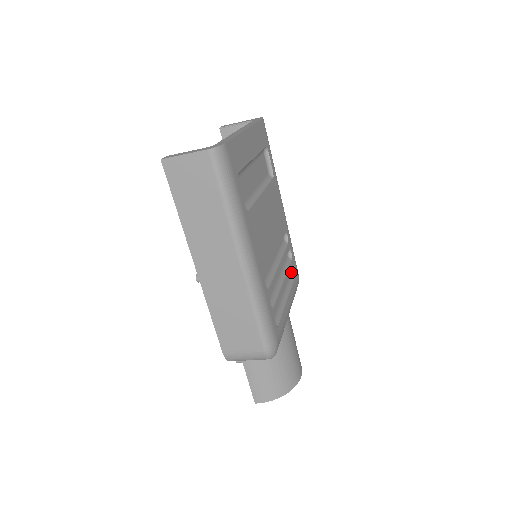
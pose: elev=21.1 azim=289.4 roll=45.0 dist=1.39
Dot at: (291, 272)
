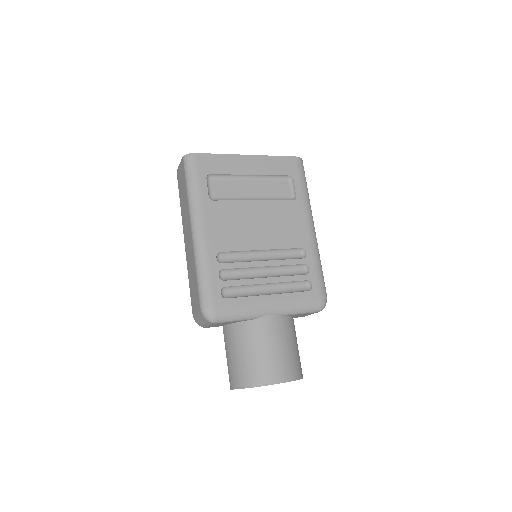
Dot at: (307, 288)
